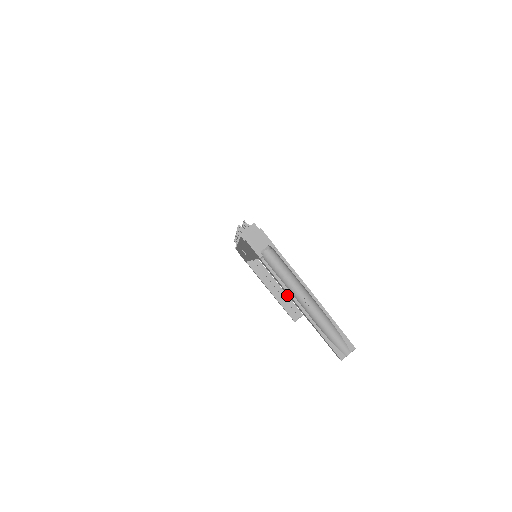
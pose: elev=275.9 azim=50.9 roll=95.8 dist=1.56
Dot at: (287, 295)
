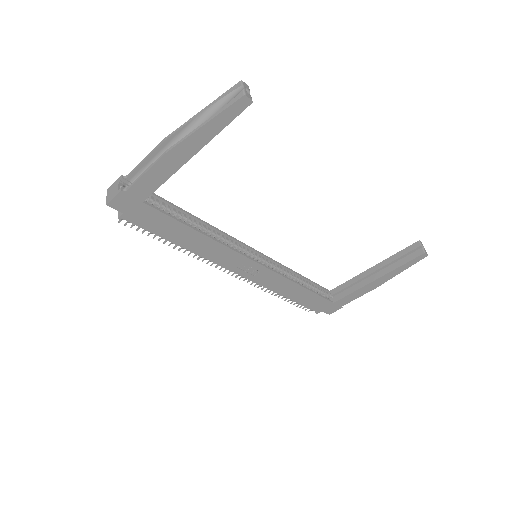
Dot at: (387, 259)
